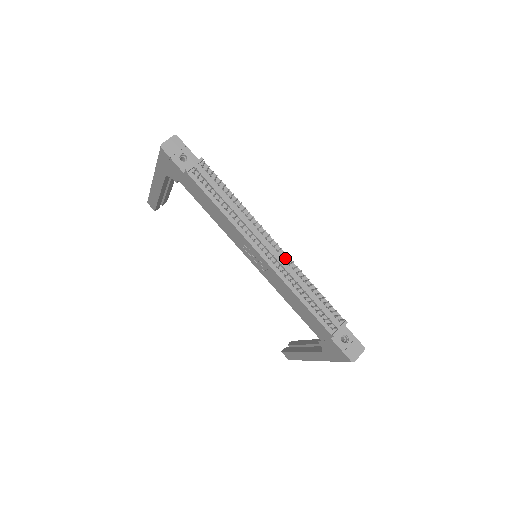
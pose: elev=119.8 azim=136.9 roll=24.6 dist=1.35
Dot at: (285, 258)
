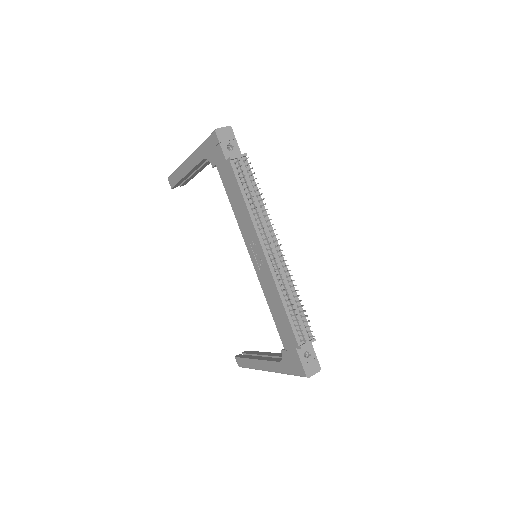
Dot at: (283, 265)
